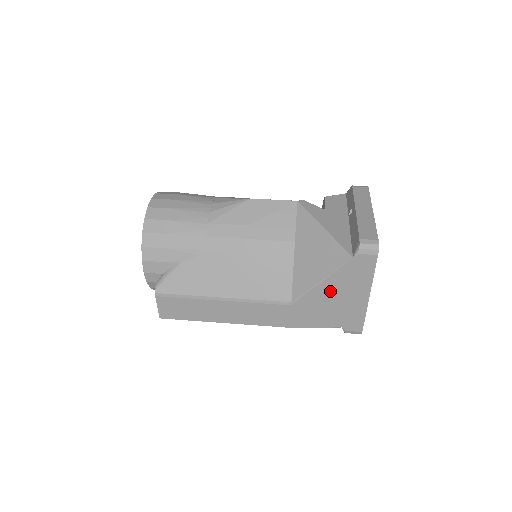
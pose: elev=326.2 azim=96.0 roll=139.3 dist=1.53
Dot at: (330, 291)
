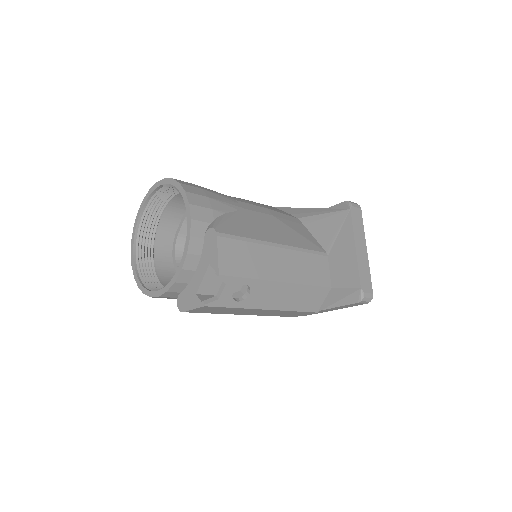
Dot at: (346, 242)
